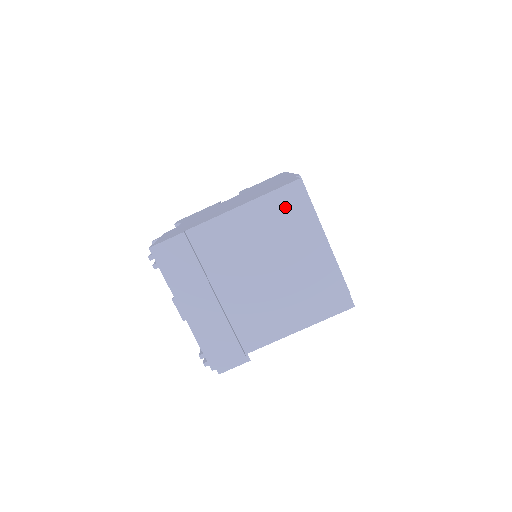
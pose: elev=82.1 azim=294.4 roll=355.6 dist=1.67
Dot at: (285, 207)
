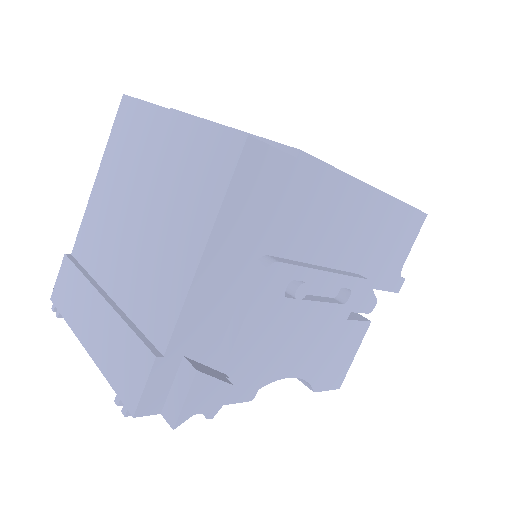
Dot at: (124, 133)
